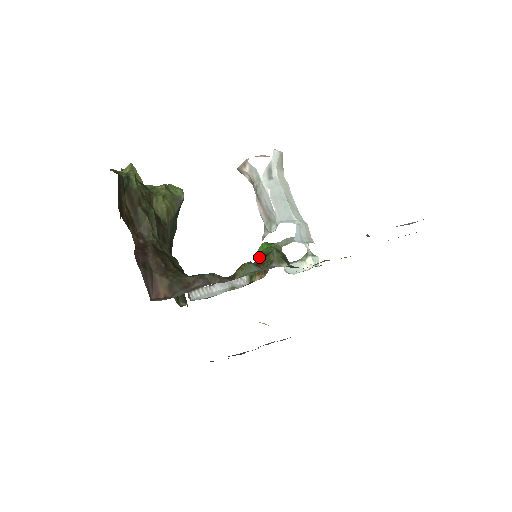
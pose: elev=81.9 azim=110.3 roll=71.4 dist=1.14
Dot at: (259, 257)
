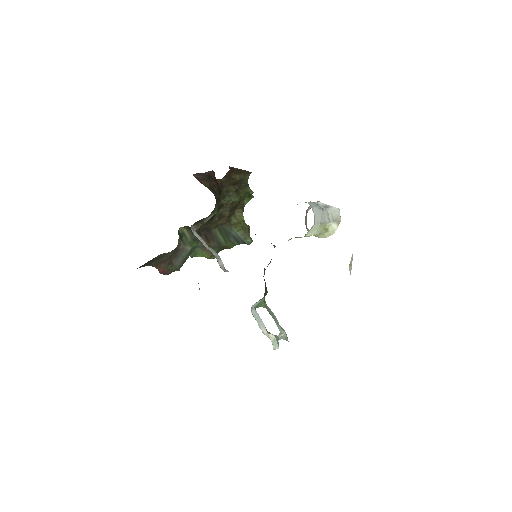
Dot at: occluded
